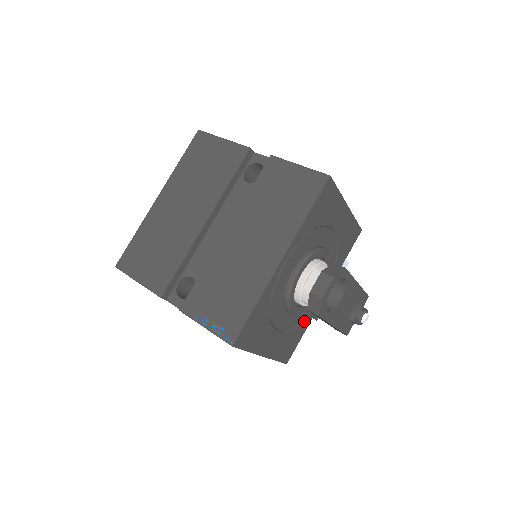
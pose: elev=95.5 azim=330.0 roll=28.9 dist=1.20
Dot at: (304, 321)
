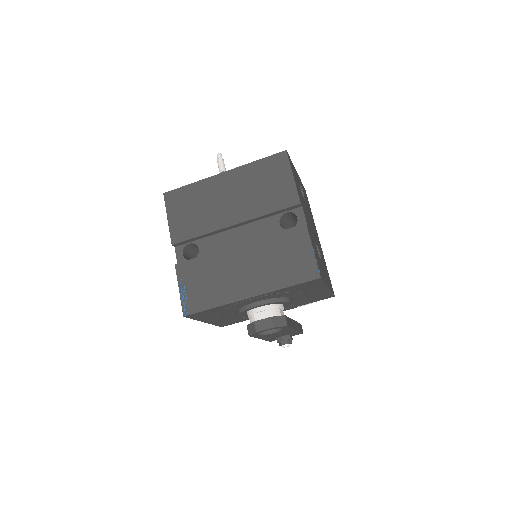
Dot at: occluded
